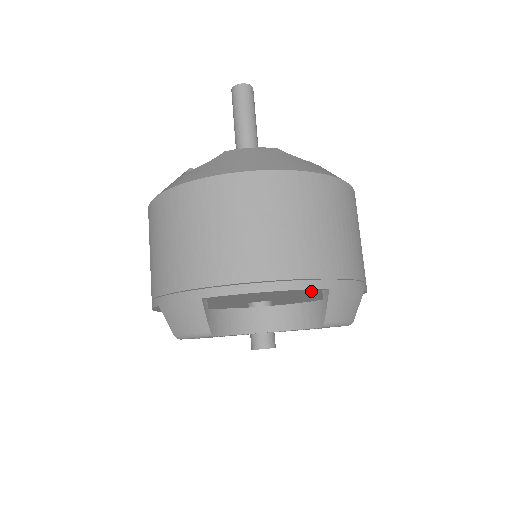
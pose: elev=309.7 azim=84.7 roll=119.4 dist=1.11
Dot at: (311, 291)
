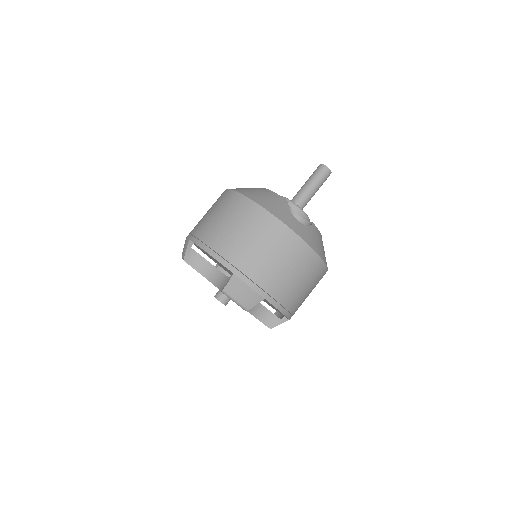
Dot at: occluded
